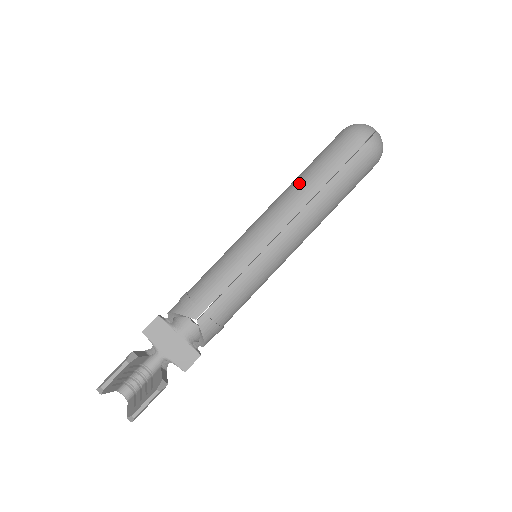
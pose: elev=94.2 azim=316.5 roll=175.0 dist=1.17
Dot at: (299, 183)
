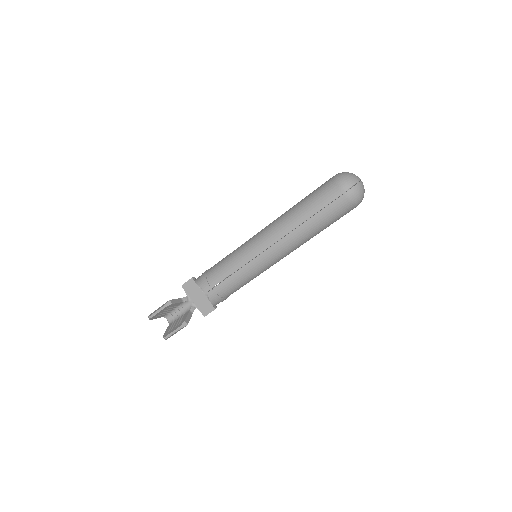
Dot at: (290, 214)
